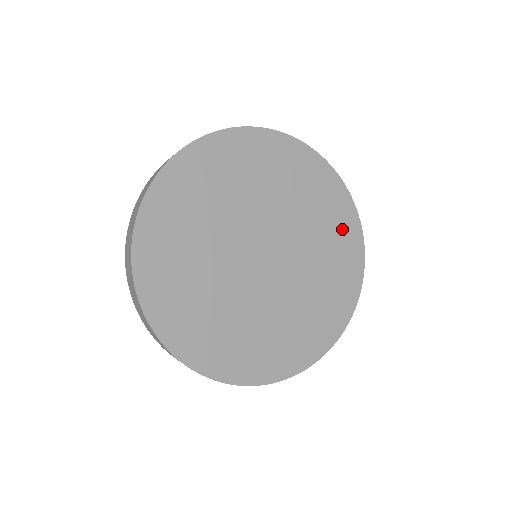
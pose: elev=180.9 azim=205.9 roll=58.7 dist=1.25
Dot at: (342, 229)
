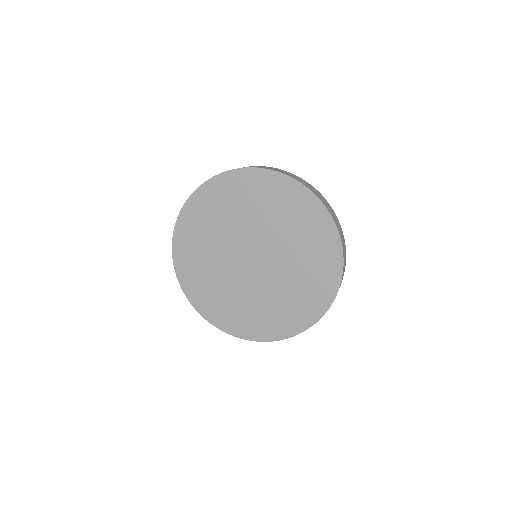
Dot at: (318, 233)
